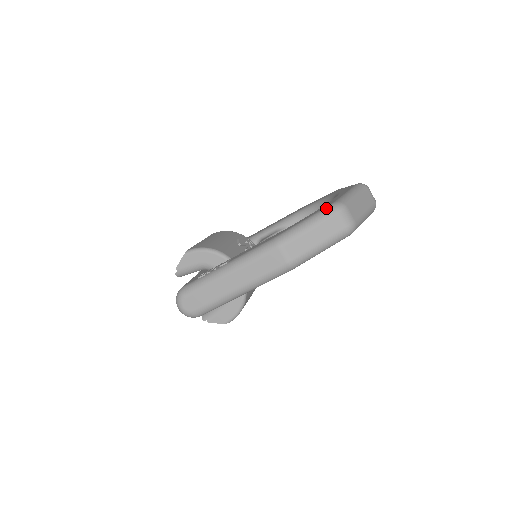
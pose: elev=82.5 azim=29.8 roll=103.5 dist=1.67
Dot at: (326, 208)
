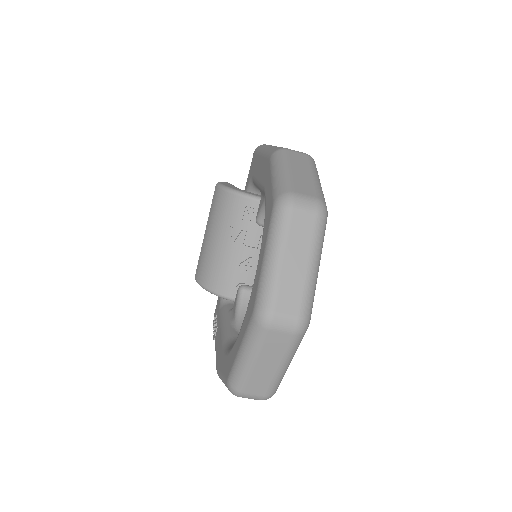
Dot at: (225, 383)
